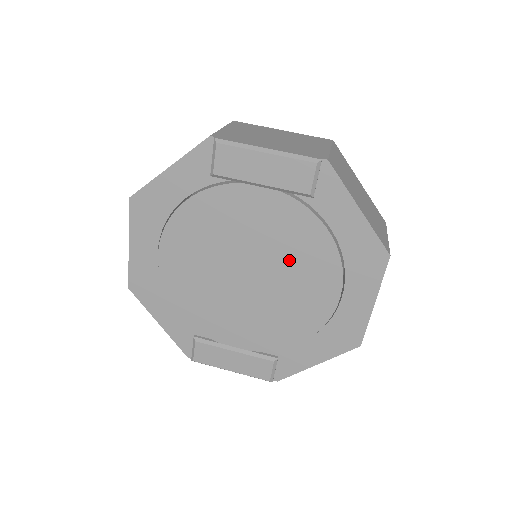
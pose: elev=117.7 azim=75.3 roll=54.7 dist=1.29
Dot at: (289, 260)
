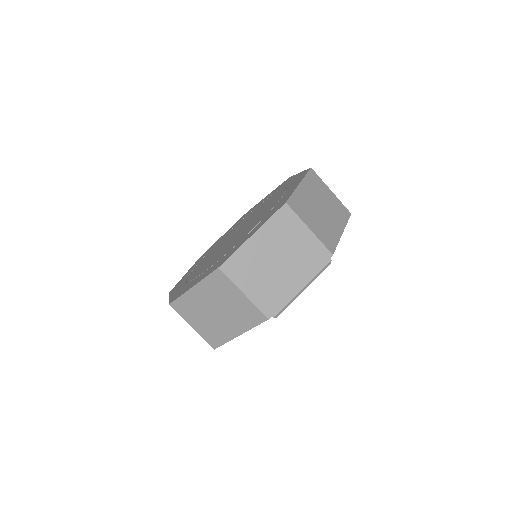
Dot at: occluded
